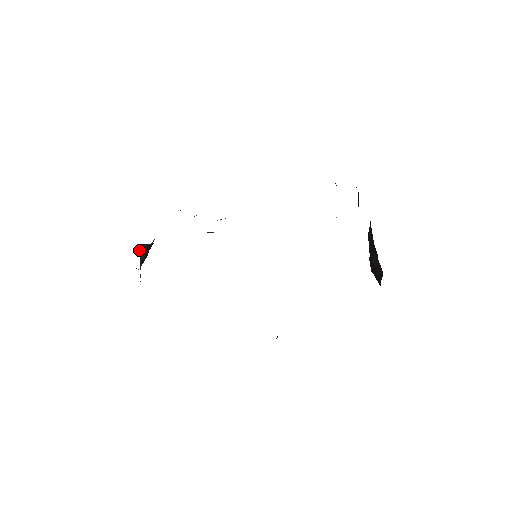
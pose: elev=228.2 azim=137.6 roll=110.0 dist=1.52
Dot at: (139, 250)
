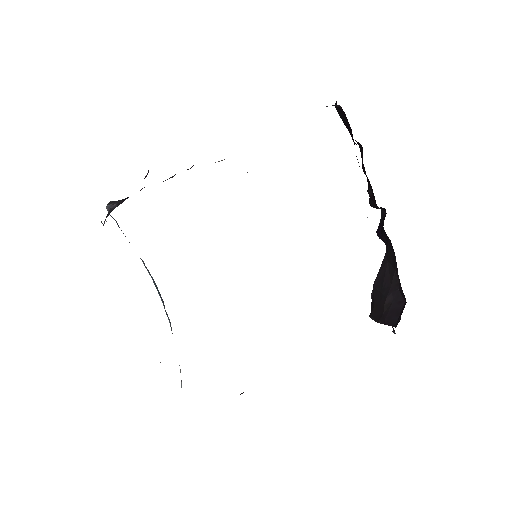
Dot at: (112, 202)
